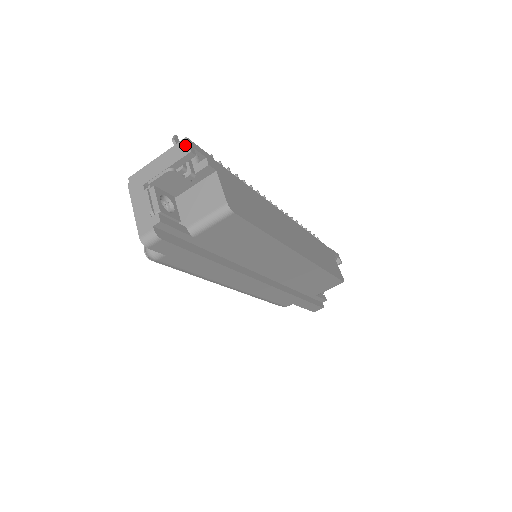
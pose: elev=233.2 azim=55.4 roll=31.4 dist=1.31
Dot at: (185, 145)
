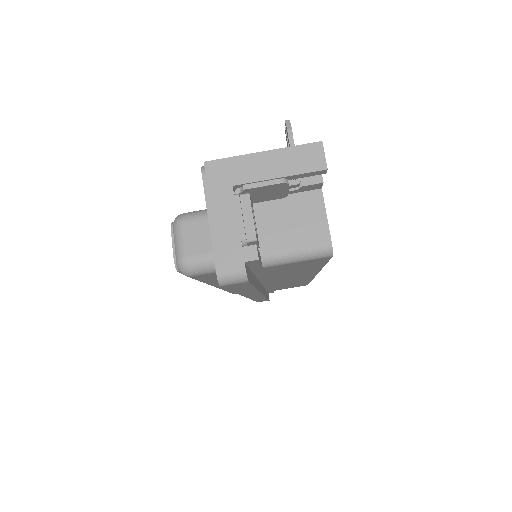
Dot at: (319, 154)
